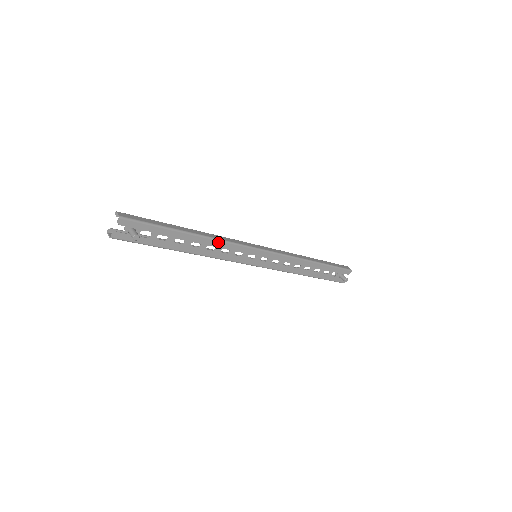
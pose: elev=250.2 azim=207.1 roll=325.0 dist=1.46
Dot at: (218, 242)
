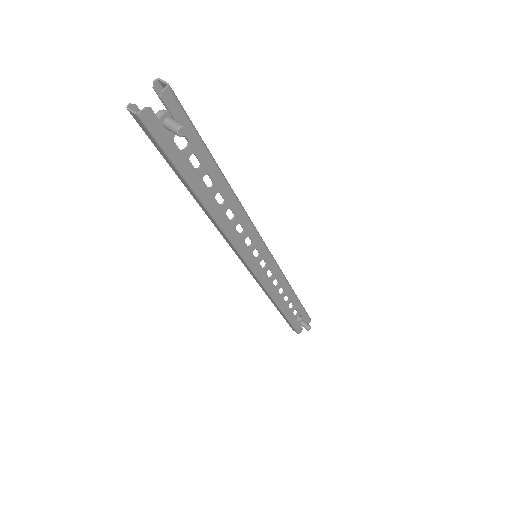
Dot at: (241, 210)
